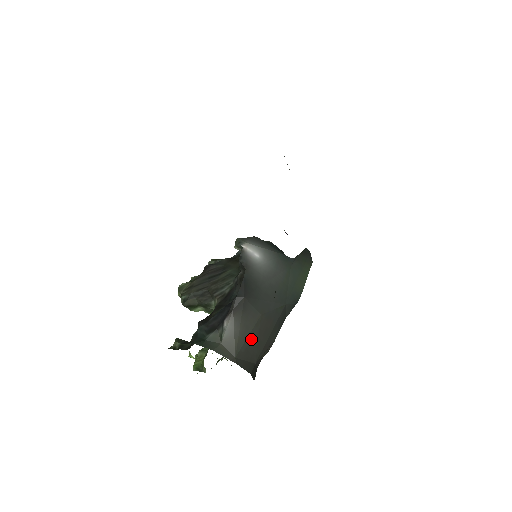
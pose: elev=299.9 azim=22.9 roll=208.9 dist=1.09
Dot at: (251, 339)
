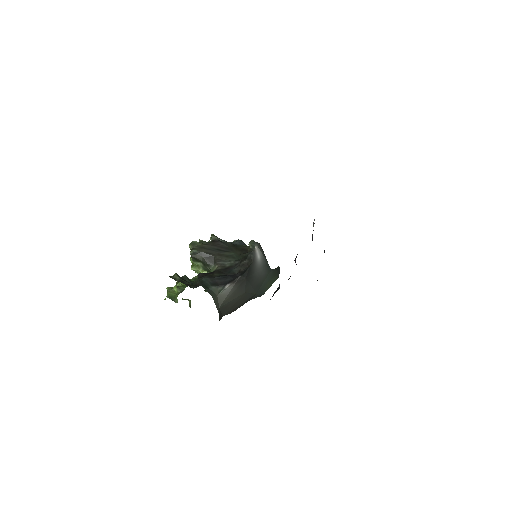
Dot at: (232, 302)
